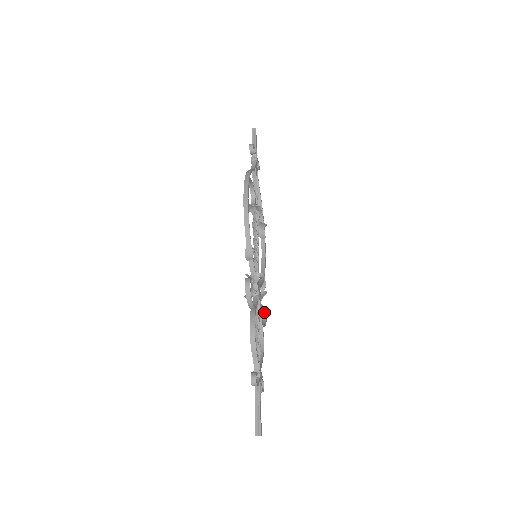
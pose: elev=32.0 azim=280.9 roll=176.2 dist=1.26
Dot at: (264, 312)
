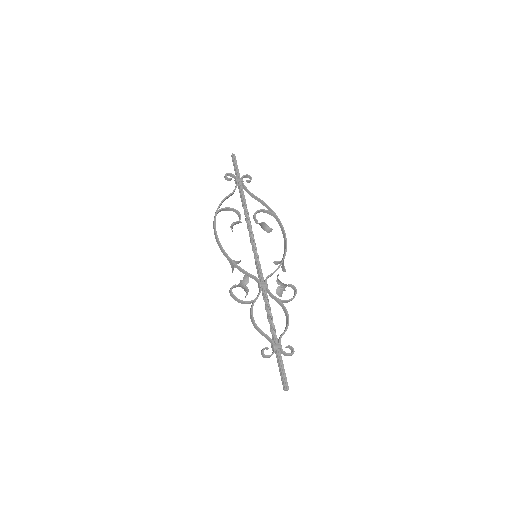
Dot at: occluded
